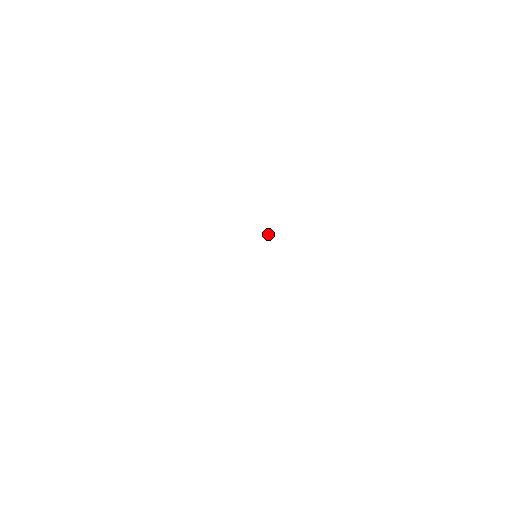
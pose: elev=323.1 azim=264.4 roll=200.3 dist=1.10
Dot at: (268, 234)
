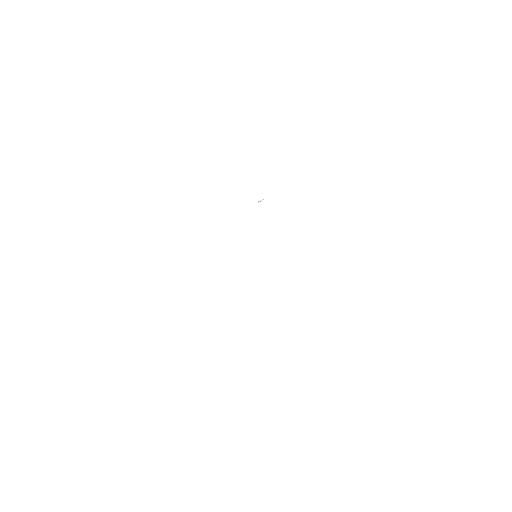
Dot at: (259, 201)
